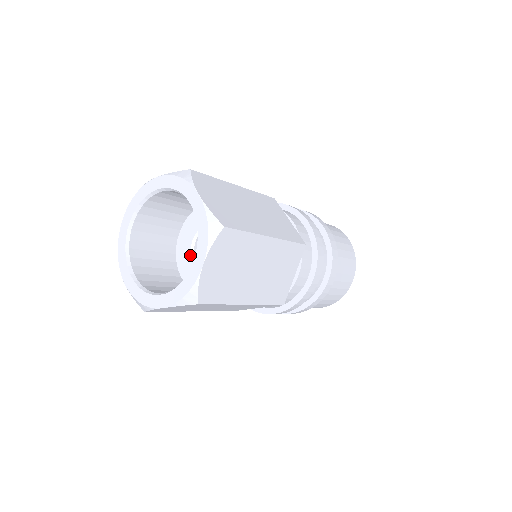
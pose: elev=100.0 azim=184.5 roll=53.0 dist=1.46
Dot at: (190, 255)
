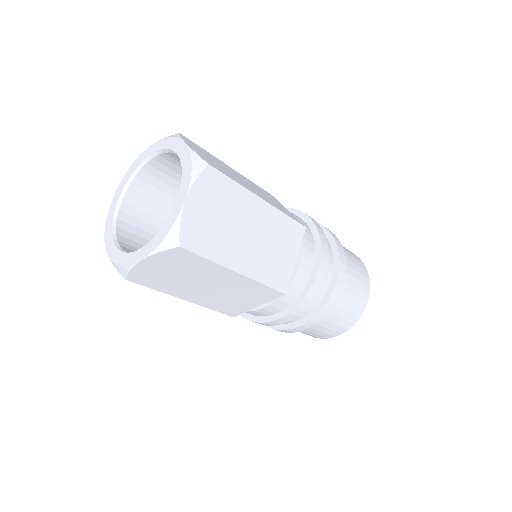
Dot at: occluded
